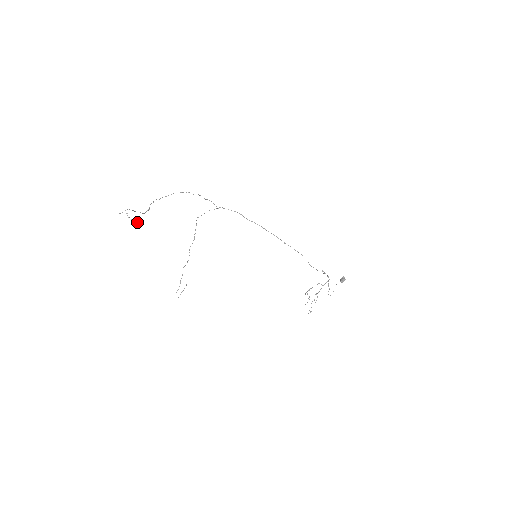
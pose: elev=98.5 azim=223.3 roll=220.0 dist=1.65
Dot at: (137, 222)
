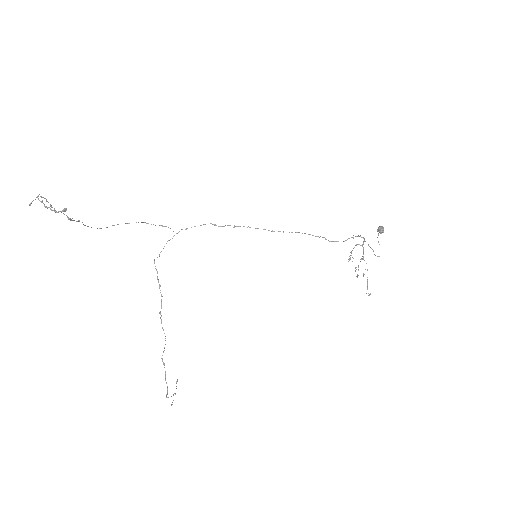
Dot at: (62, 210)
